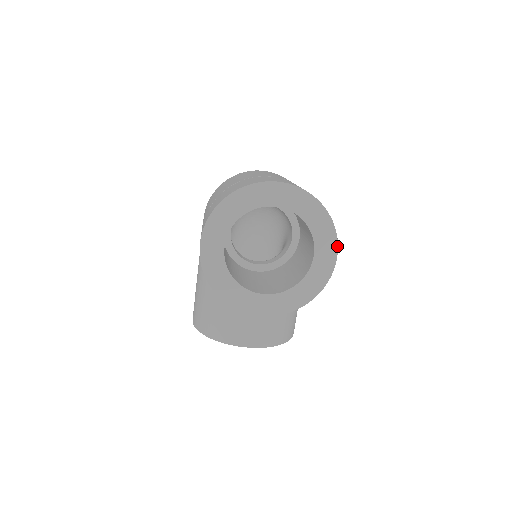
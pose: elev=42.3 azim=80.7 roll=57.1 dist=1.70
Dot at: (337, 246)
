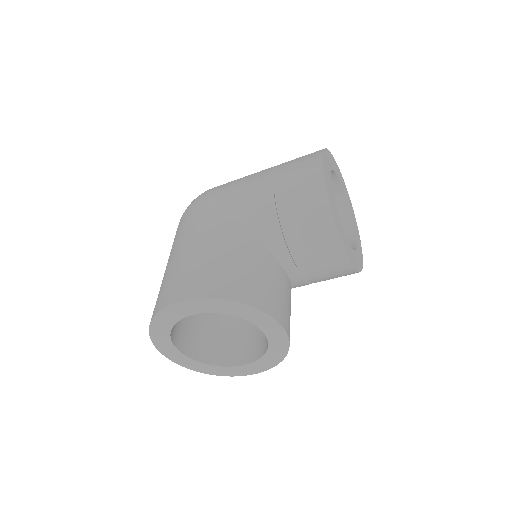
Dot at: occluded
